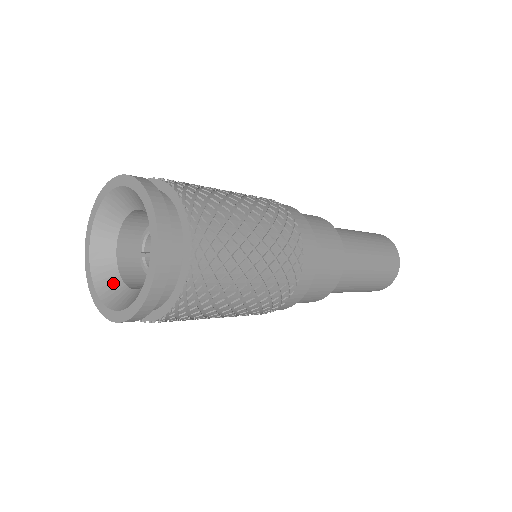
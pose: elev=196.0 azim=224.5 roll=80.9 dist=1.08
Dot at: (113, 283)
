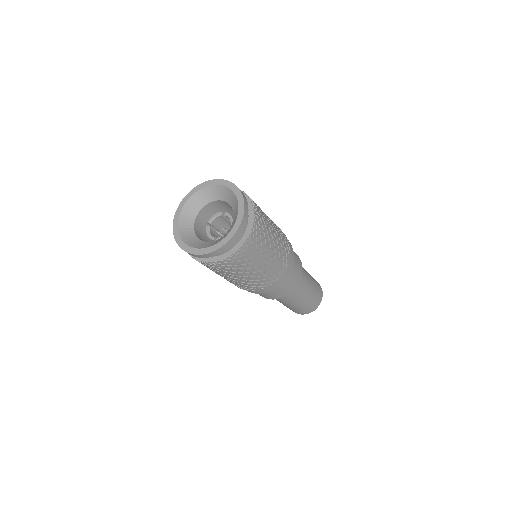
Dot at: (189, 232)
